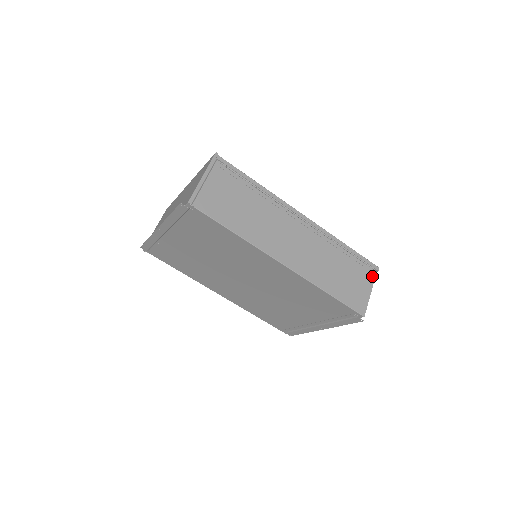
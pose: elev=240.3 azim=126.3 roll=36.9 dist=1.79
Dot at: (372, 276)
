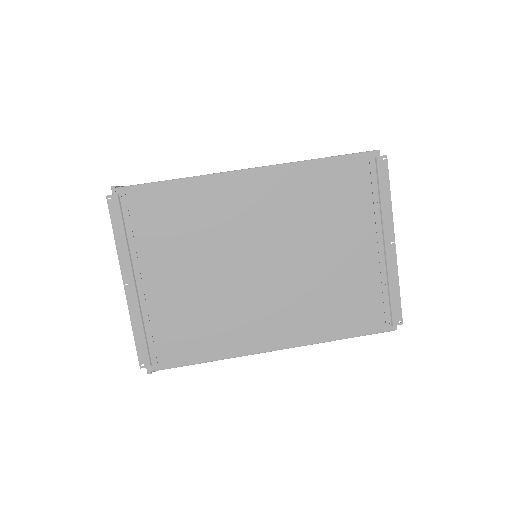
Dot at: occluded
